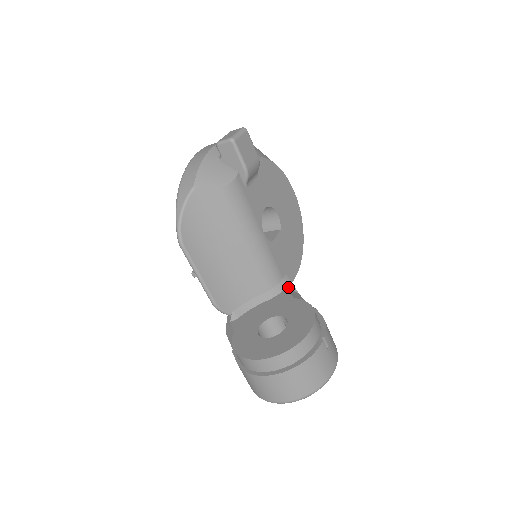
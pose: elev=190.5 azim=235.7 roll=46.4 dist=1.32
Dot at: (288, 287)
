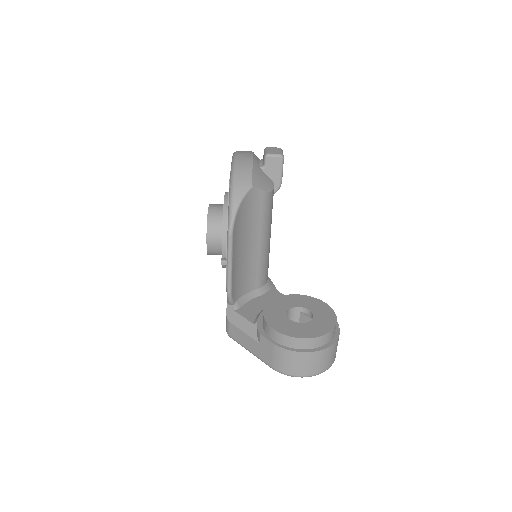
Dot at: (272, 287)
